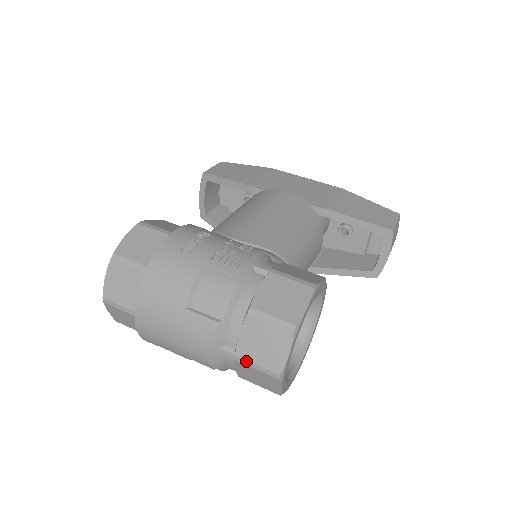
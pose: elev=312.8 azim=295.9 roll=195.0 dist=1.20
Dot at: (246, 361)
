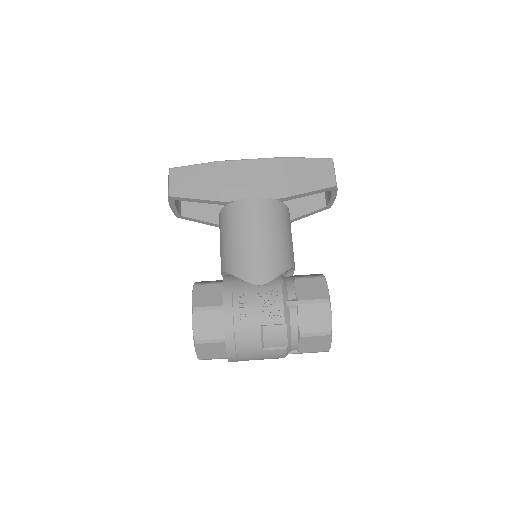
Dot at: occluded
